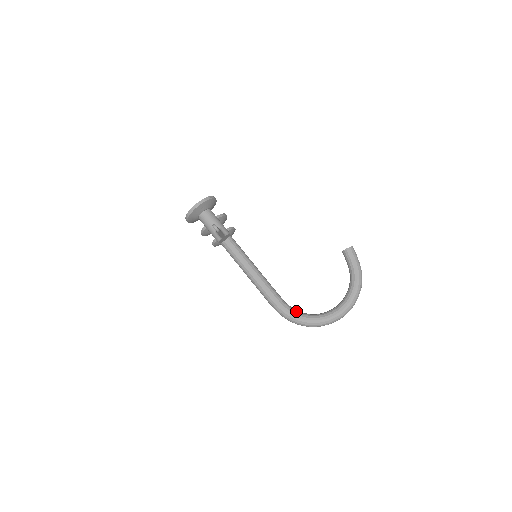
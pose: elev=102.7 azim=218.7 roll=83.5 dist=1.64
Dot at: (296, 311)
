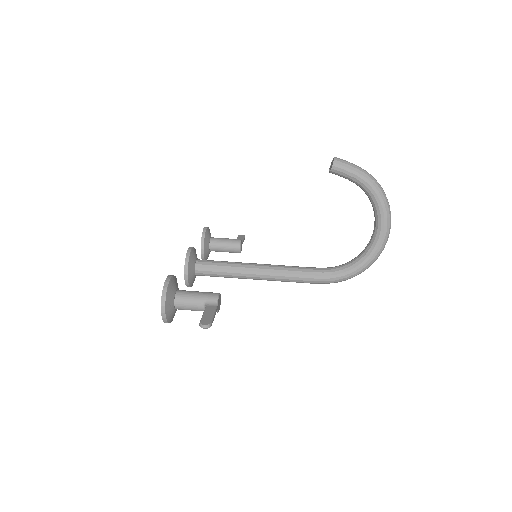
Dot at: (342, 268)
